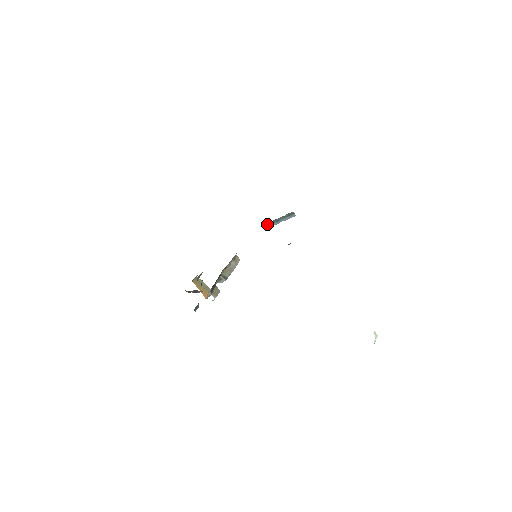
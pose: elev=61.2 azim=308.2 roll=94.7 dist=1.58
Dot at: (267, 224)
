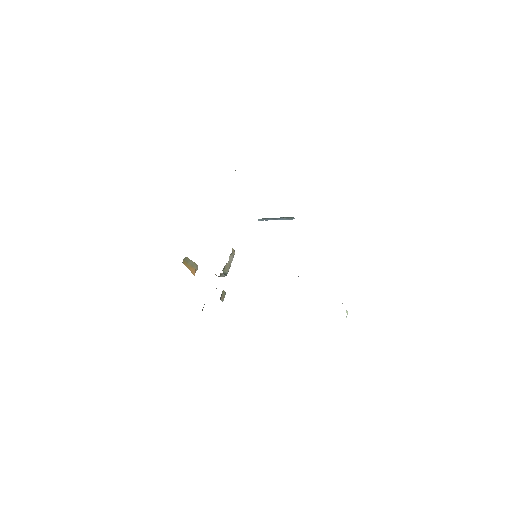
Dot at: (262, 218)
